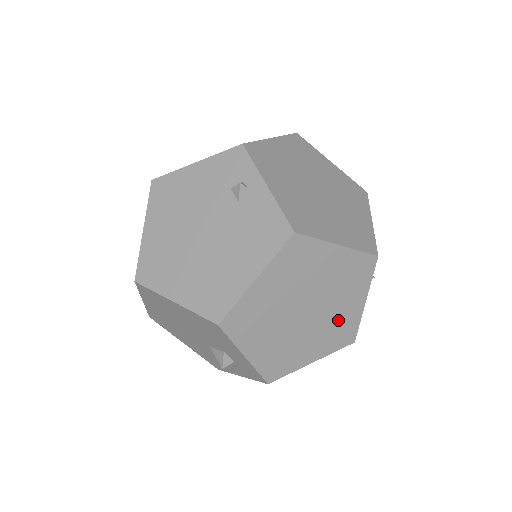
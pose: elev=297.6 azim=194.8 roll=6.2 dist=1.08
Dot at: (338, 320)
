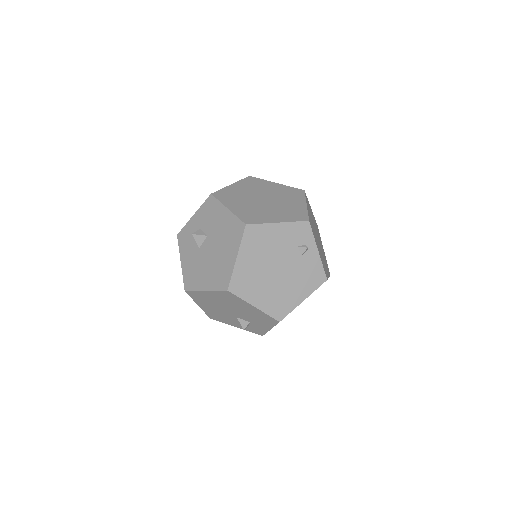
Dot at: occluded
